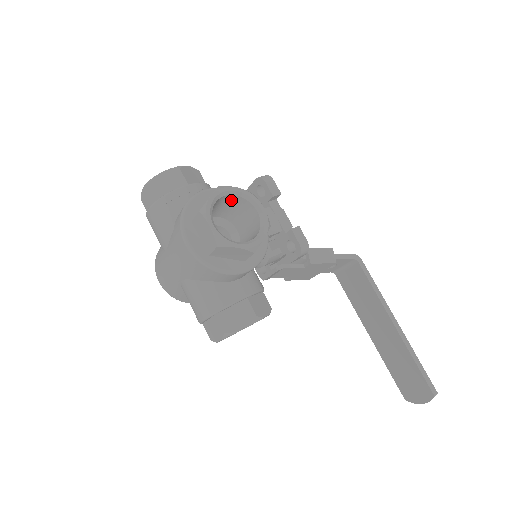
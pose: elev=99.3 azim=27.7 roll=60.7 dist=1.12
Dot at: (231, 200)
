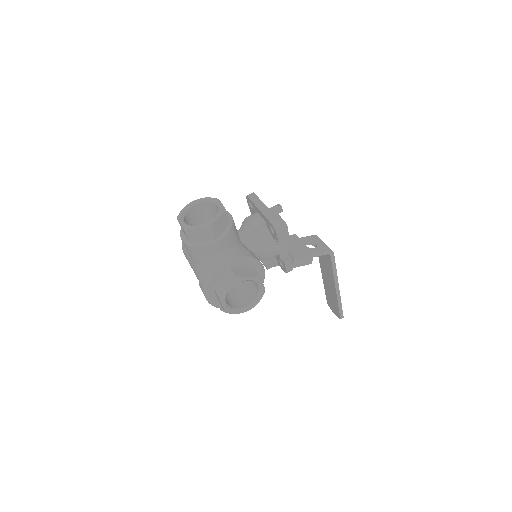
Dot at: occluded
